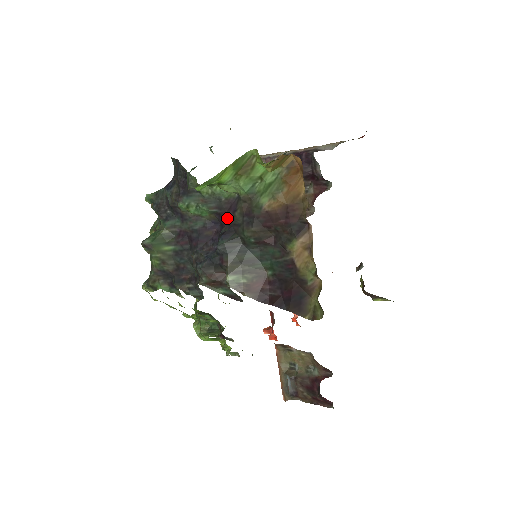
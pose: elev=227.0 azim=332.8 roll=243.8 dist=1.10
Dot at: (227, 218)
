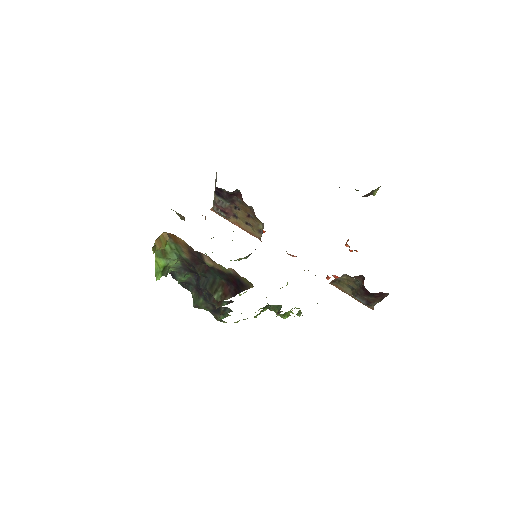
Dot at: (192, 271)
